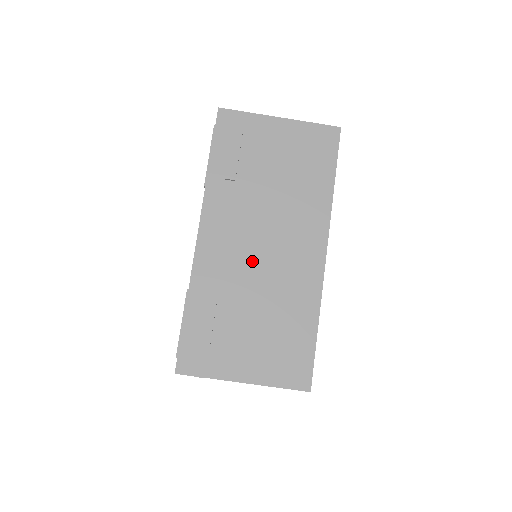
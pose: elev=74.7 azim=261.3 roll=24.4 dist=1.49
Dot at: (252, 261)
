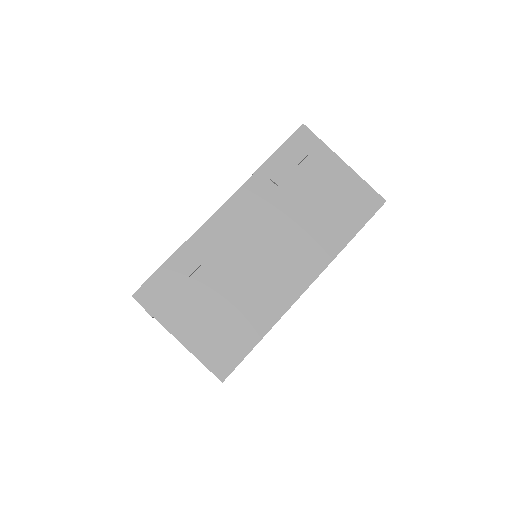
Dot at: (248, 254)
